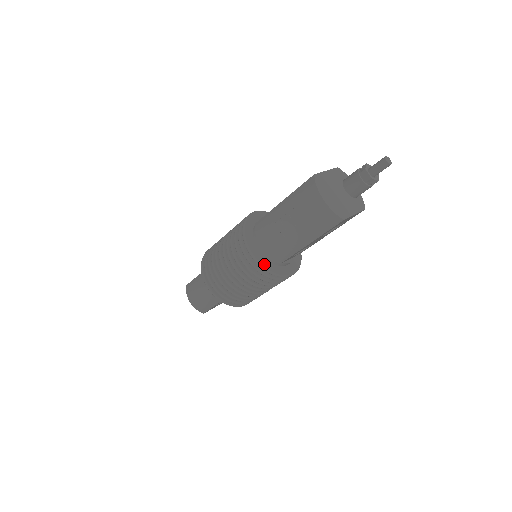
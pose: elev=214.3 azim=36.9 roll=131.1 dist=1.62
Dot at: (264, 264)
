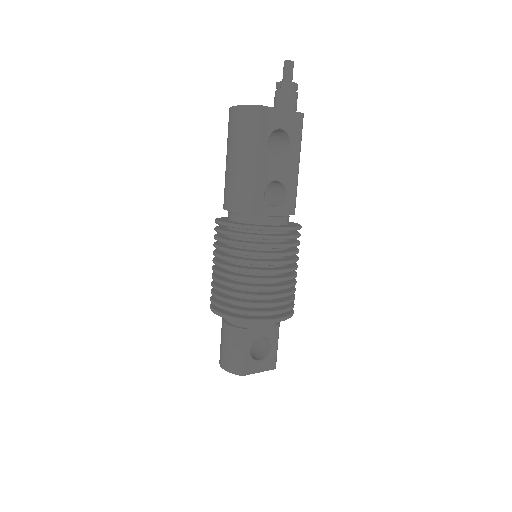
Dot at: (237, 224)
